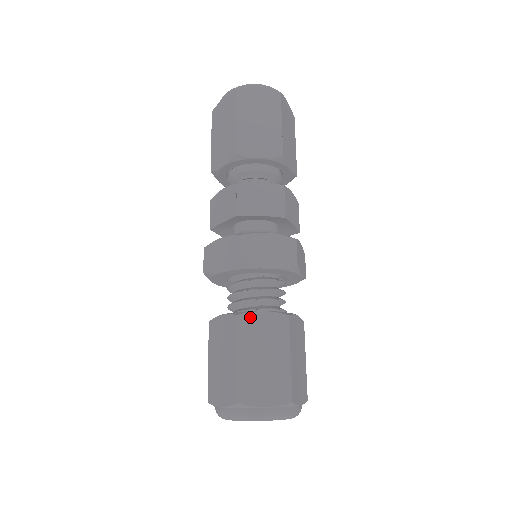
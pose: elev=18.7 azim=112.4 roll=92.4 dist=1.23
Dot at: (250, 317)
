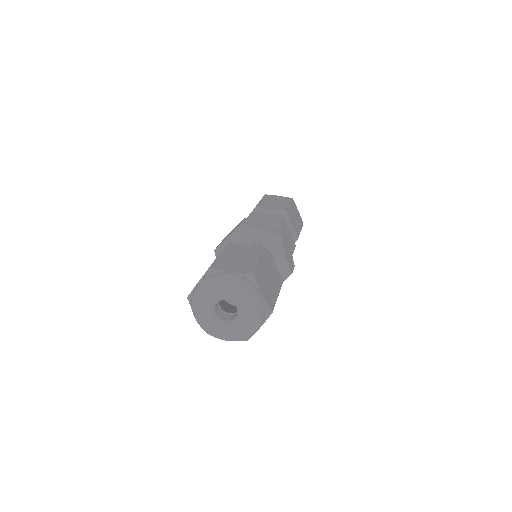
Dot at: (237, 244)
